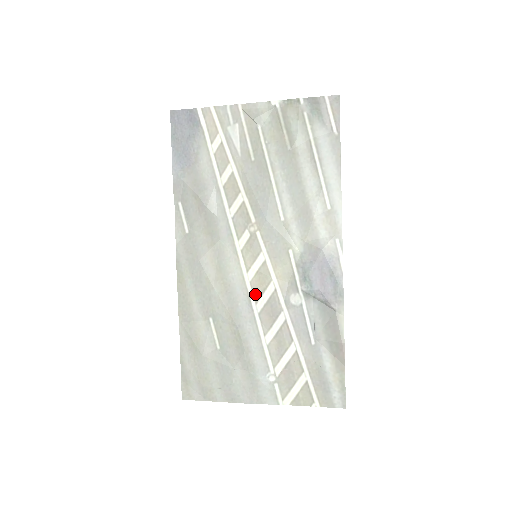
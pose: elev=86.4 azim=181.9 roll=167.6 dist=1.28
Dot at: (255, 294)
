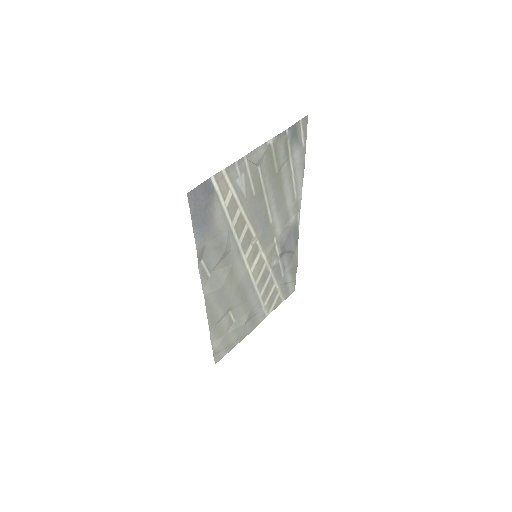
Dot at: (255, 277)
